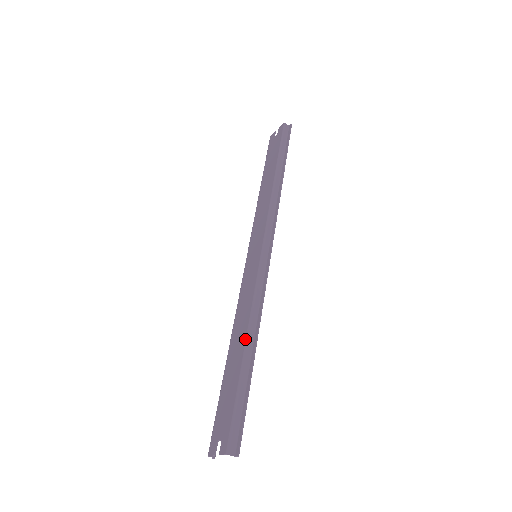
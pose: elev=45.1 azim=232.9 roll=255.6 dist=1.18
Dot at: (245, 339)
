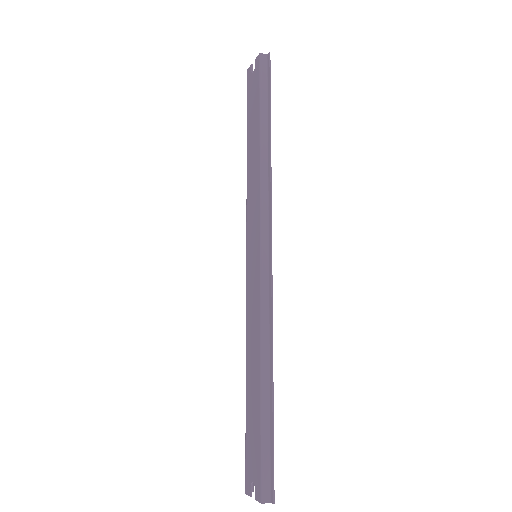
Dot at: (259, 371)
